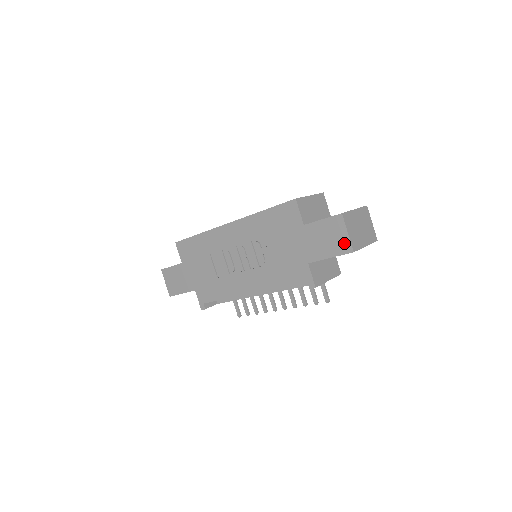
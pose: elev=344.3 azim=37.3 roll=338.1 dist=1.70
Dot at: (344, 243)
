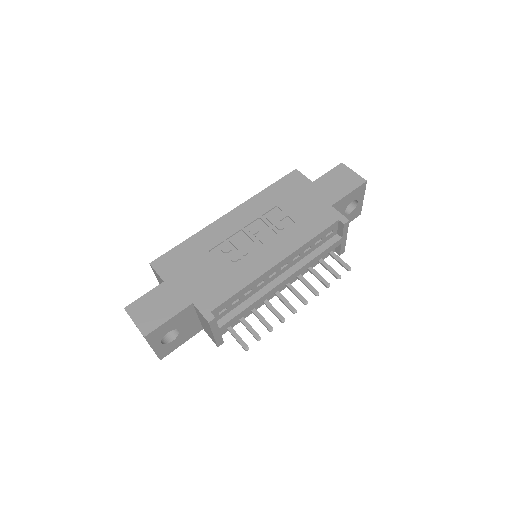
Dot at: (355, 179)
